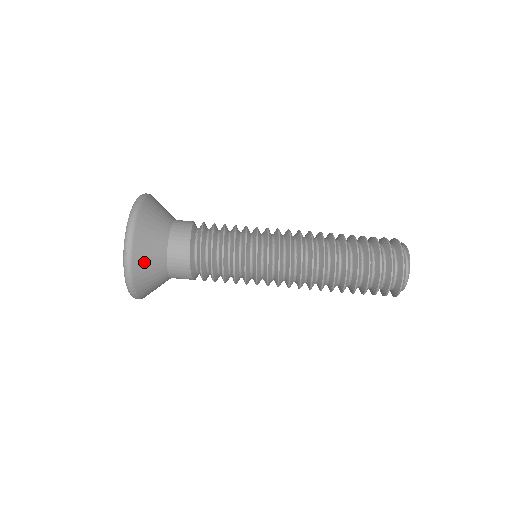
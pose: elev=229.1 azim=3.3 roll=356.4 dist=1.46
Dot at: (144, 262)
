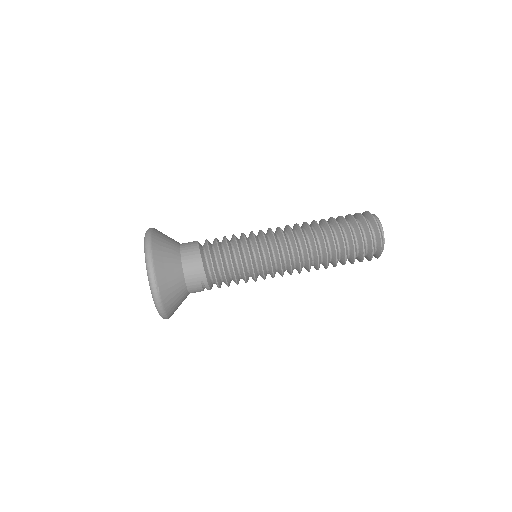
Dot at: (162, 254)
